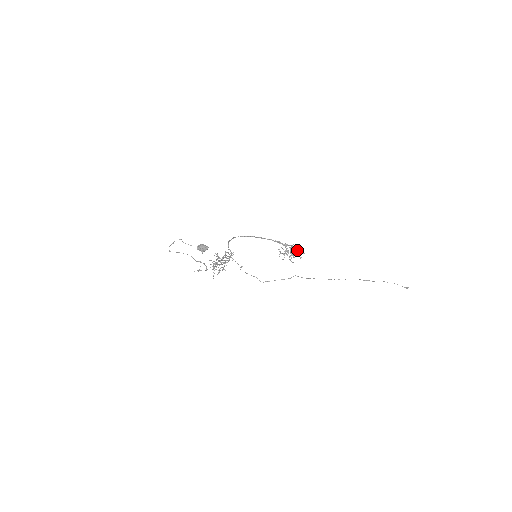
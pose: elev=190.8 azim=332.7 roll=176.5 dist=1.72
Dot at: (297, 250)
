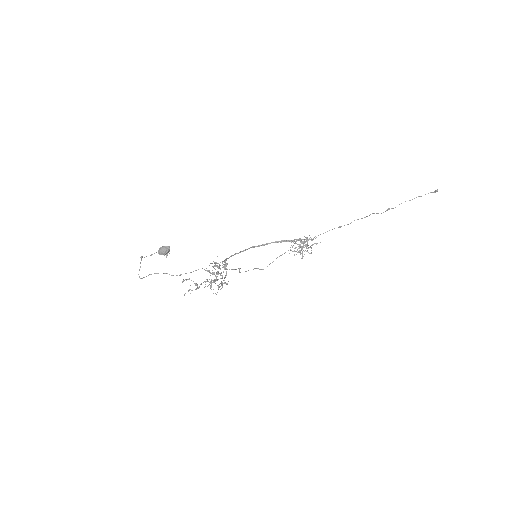
Dot at: occluded
